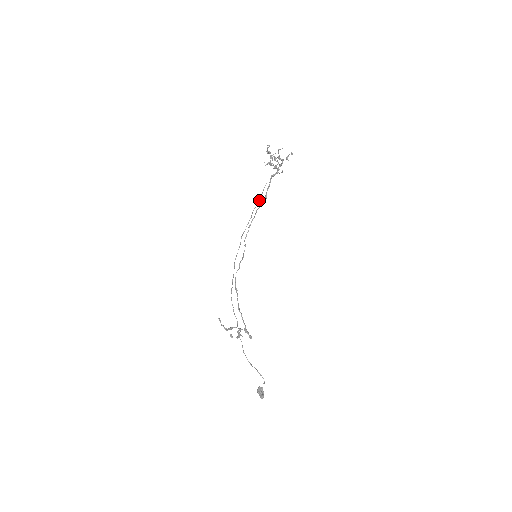
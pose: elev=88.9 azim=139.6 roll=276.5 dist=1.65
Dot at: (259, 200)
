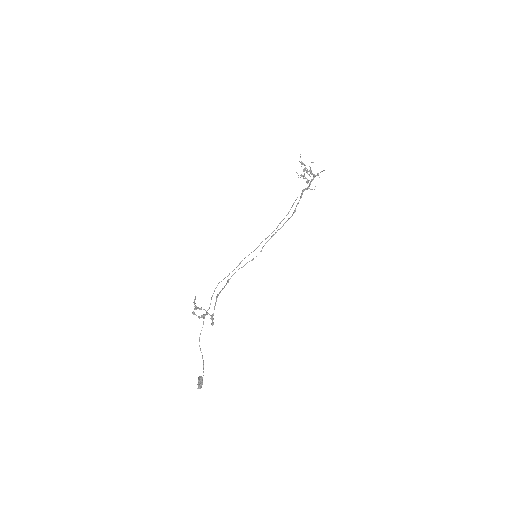
Dot at: (288, 212)
